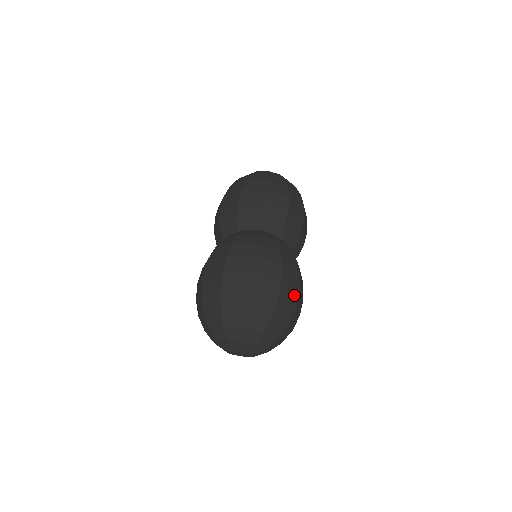
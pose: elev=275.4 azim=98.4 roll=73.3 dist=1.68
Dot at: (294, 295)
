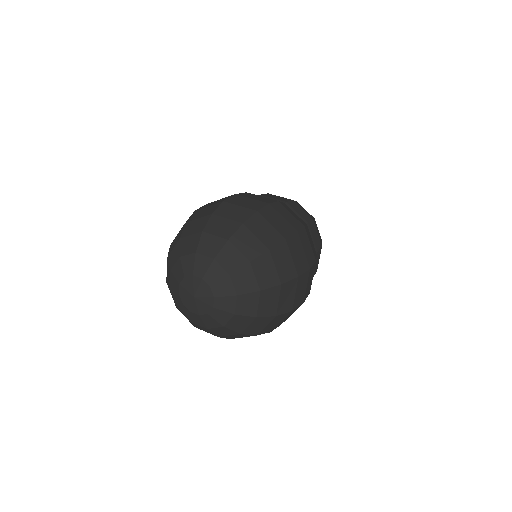
Dot at: (300, 298)
